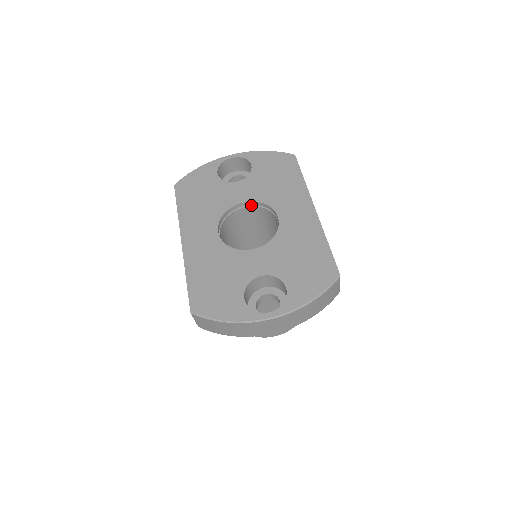
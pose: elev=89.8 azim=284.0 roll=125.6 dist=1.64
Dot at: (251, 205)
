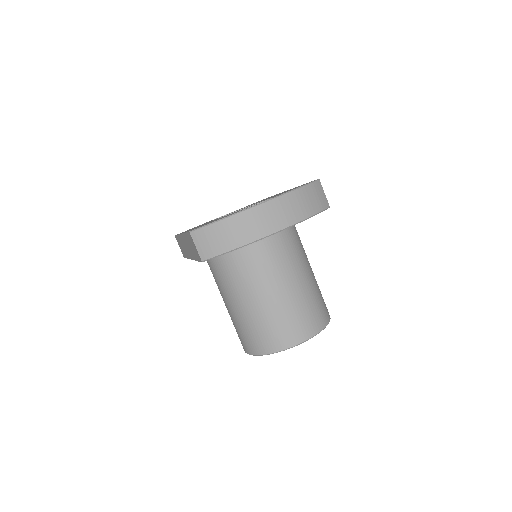
Dot at: occluded
